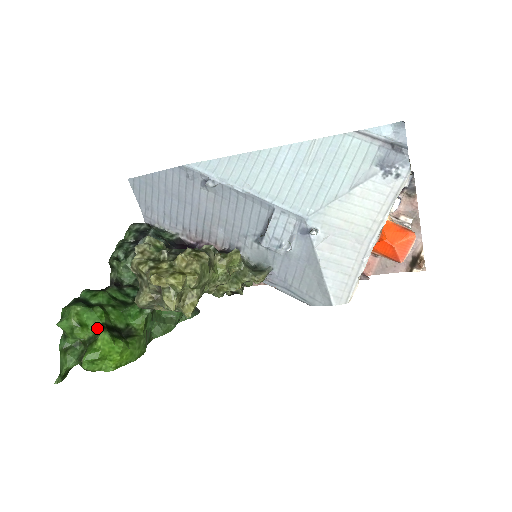
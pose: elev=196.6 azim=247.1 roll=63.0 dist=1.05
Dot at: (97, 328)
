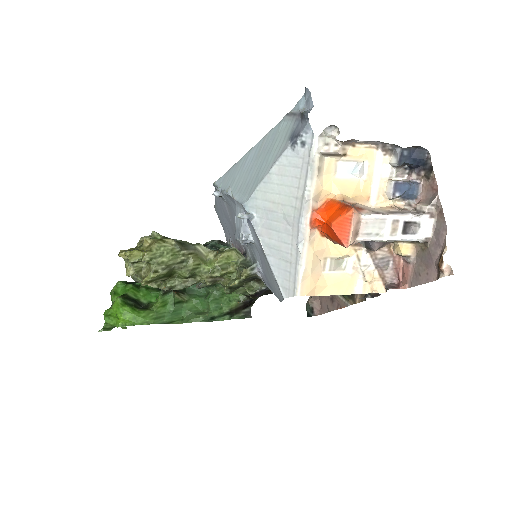
Dot at: (121, 296)
